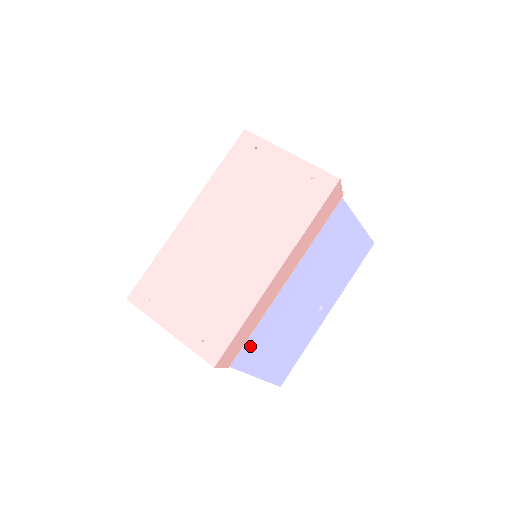
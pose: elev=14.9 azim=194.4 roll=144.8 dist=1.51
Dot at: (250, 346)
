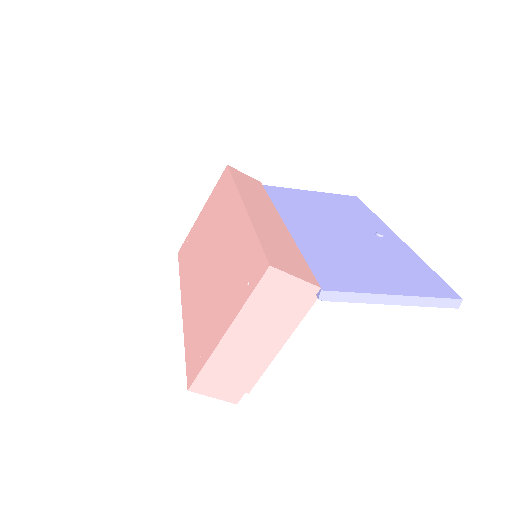
Dot at: (326, 271)
